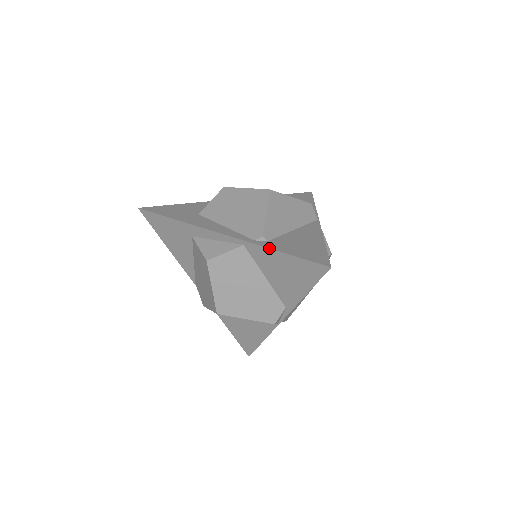
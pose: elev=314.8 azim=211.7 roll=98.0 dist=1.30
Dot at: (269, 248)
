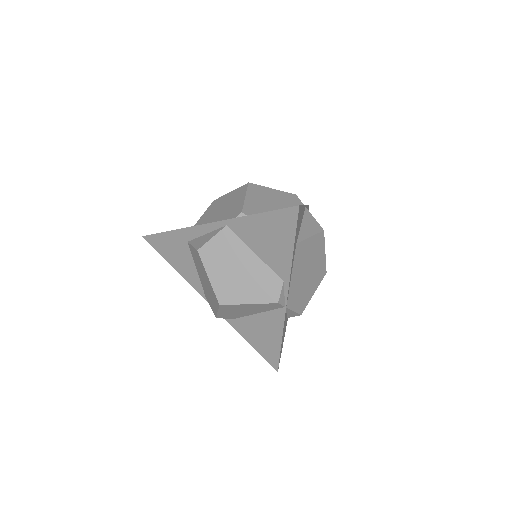
Dot at: occluded
